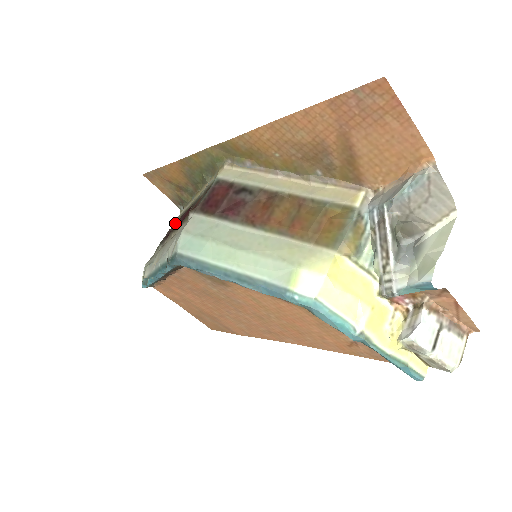
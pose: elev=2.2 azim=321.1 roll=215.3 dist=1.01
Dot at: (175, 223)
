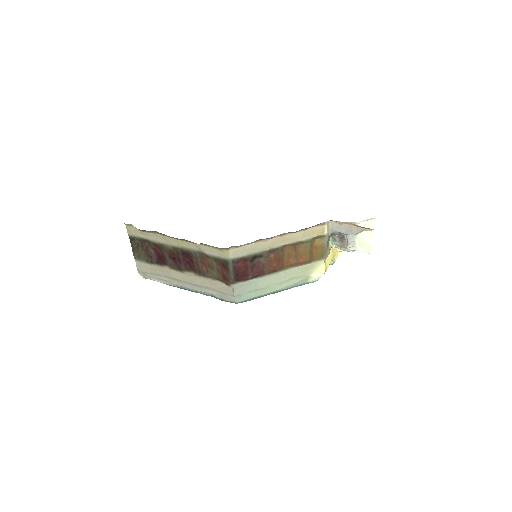
Dot at: (140, 240)
